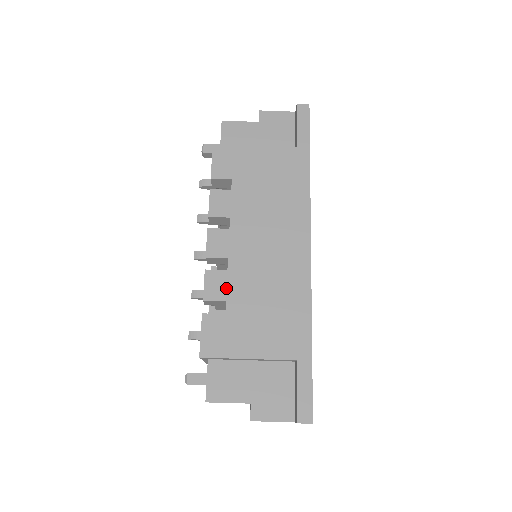
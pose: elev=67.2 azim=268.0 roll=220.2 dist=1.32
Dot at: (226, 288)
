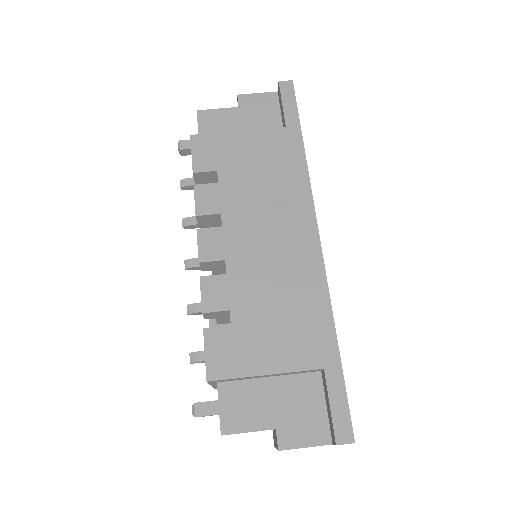
Dot at: (228, 295)
